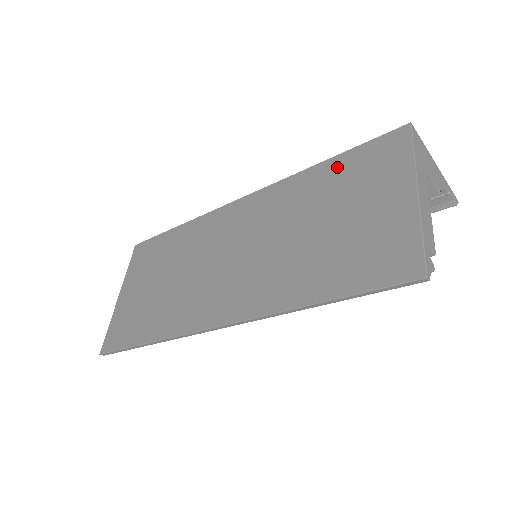
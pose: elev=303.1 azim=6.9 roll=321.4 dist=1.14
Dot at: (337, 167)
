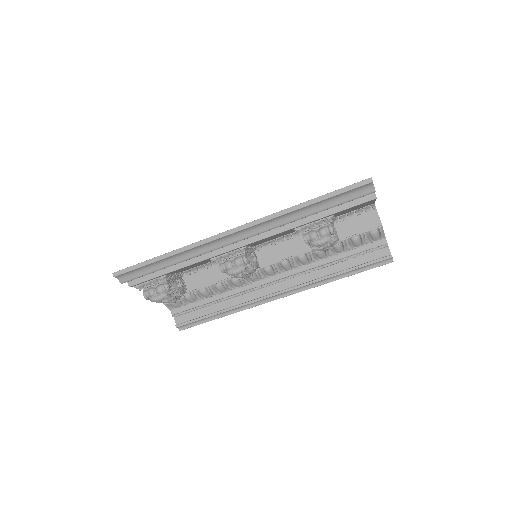
Dot at: occluded
